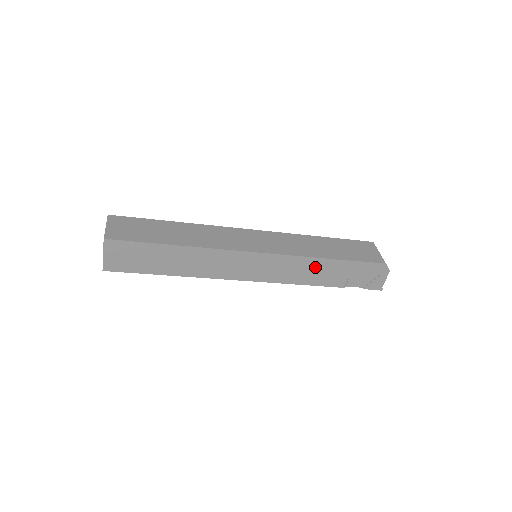
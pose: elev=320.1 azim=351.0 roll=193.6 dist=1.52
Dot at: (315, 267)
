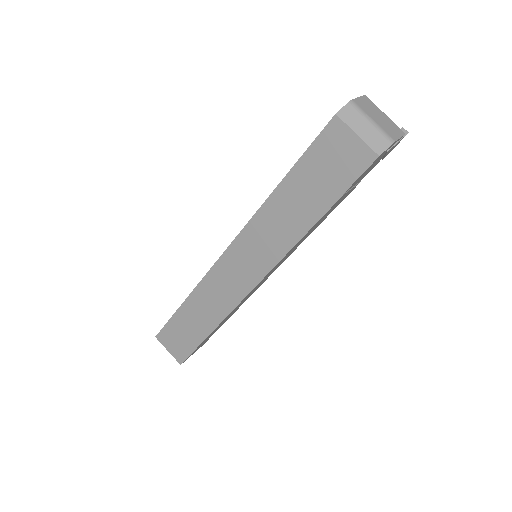
Dot at: (311, 230)
